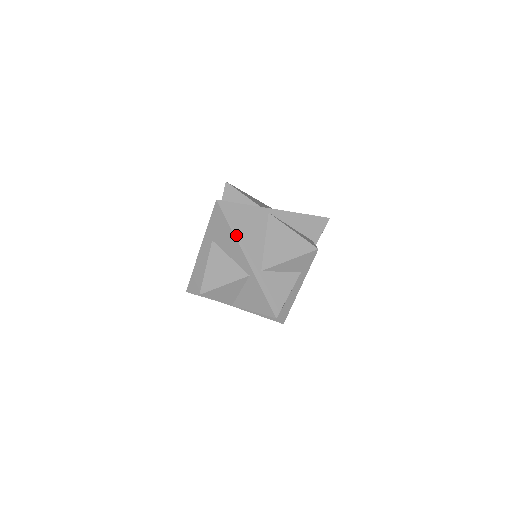
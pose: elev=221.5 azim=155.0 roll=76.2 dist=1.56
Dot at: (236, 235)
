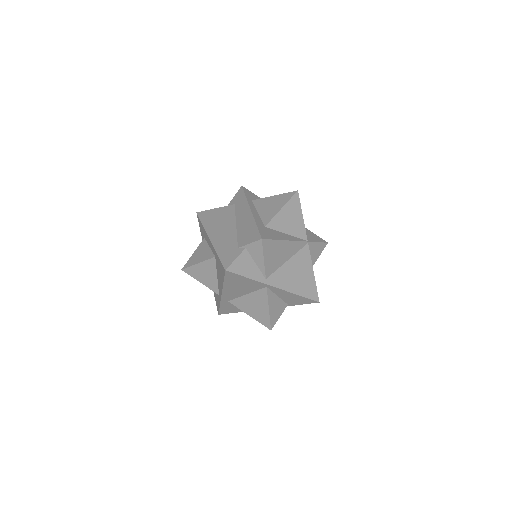
Dot at: (225, 286)
